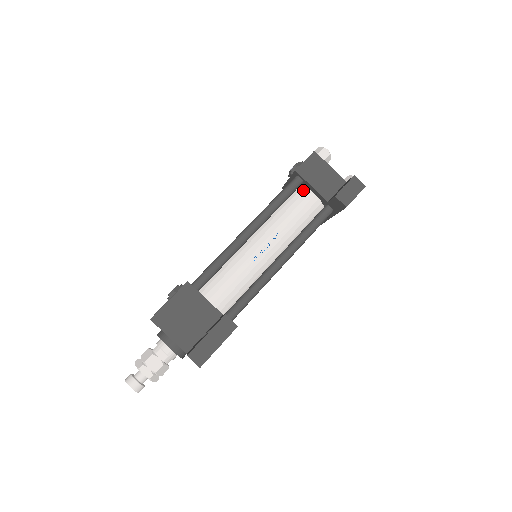
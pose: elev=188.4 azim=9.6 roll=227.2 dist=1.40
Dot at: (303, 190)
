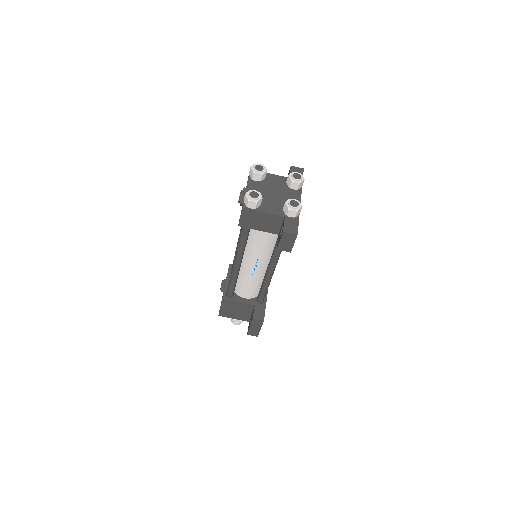
Dot at: occluded
